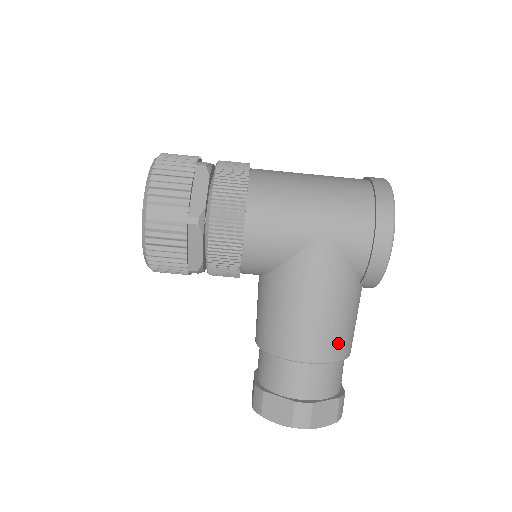
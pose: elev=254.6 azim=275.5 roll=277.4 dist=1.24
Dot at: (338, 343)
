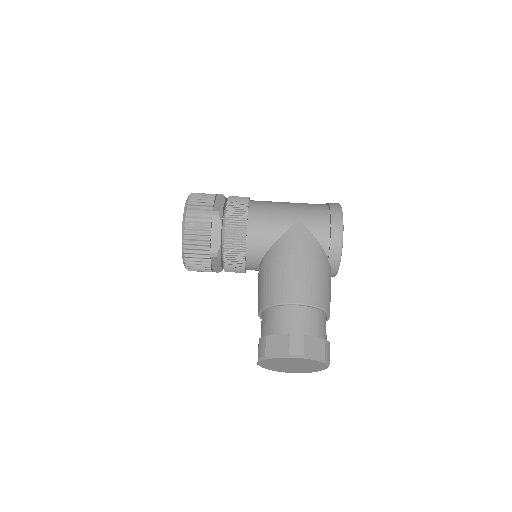
Dot at: (317, 293)
